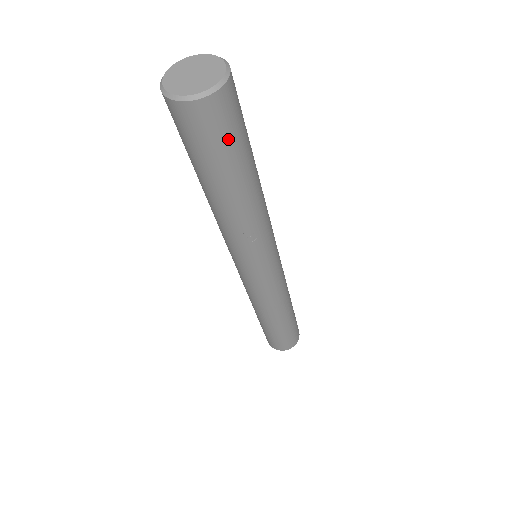
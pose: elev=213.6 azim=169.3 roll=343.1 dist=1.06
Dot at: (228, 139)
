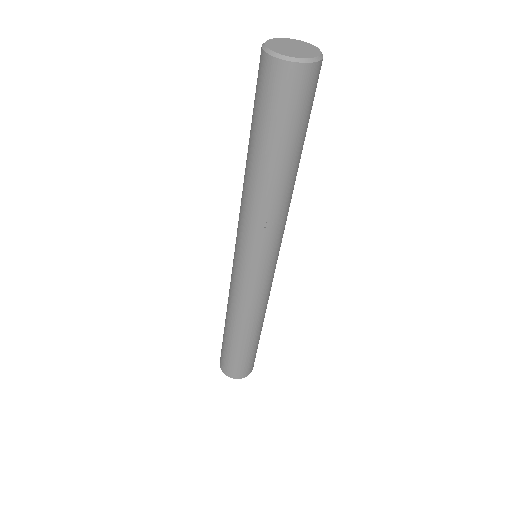
Dot at: (301, 112)
